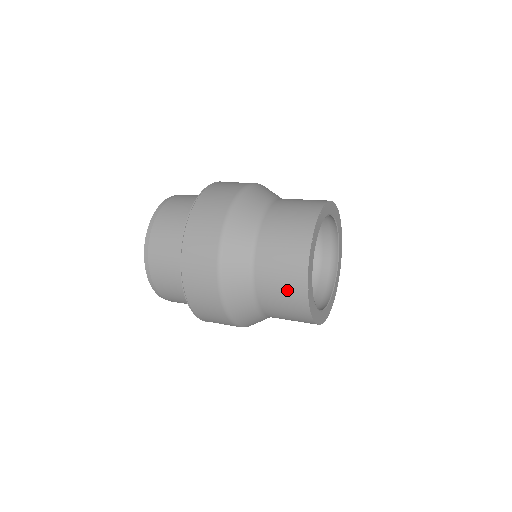
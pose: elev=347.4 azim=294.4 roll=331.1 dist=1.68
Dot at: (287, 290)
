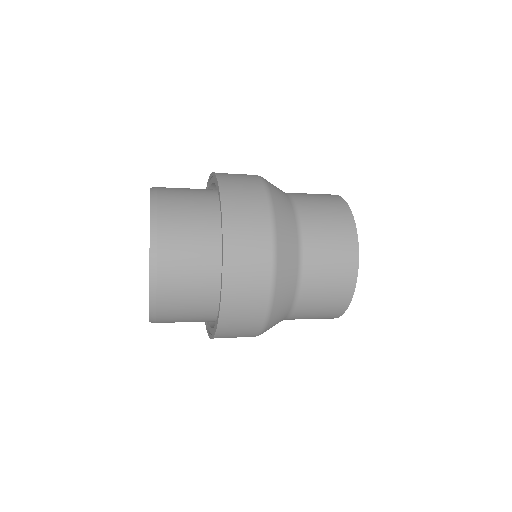
Dot at: (323, 315)
